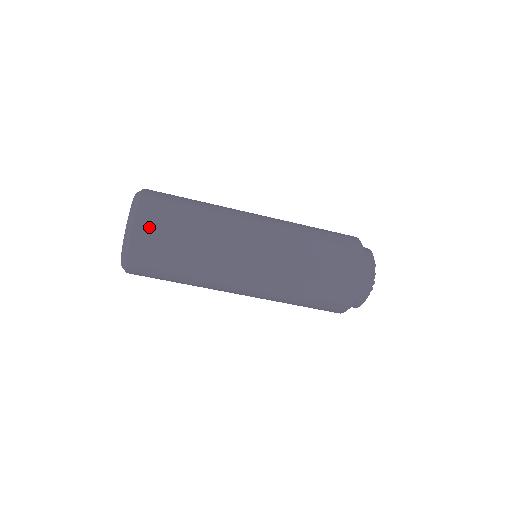
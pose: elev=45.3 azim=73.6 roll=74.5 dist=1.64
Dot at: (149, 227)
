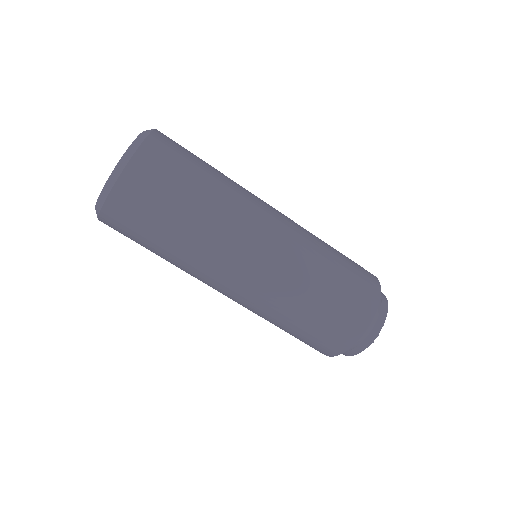
Dot at: (145, 174)
